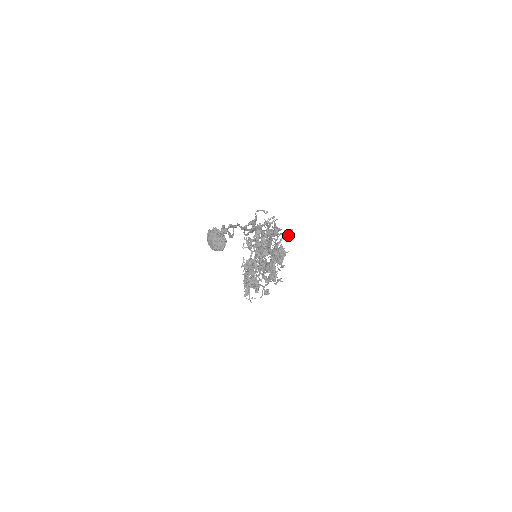
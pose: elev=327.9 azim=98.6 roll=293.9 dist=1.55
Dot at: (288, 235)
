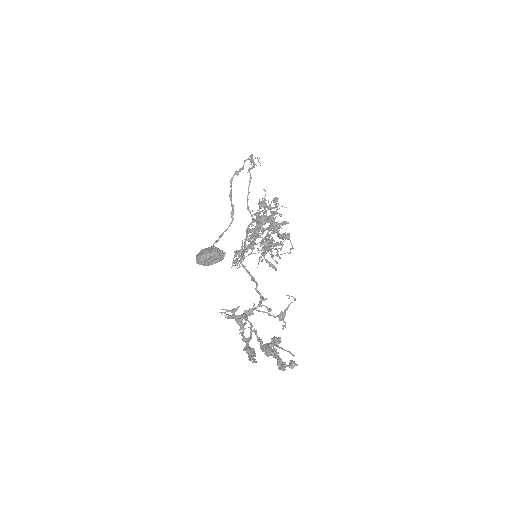
Dot at: occluded
